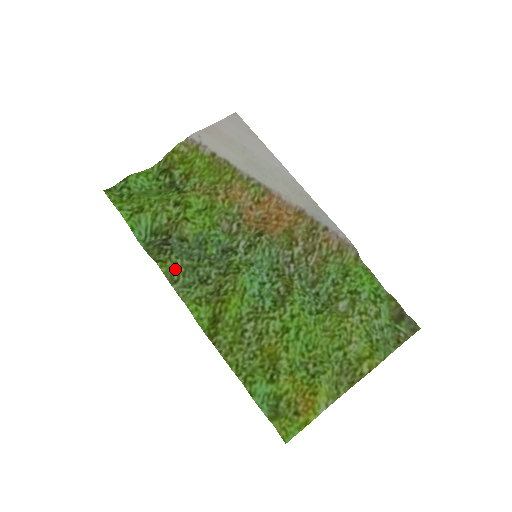
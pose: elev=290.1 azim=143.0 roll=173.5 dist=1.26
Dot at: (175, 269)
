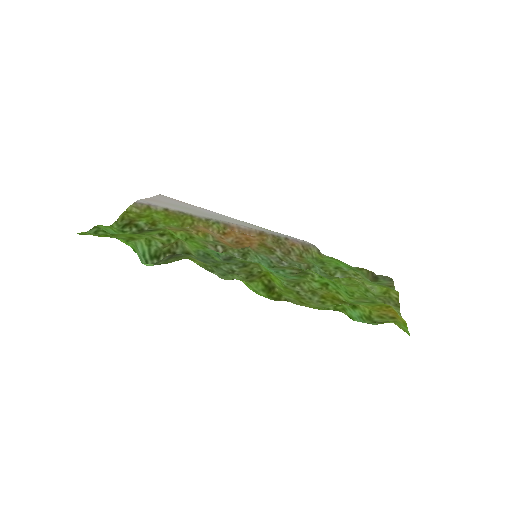
Dot at: (204, 263)
